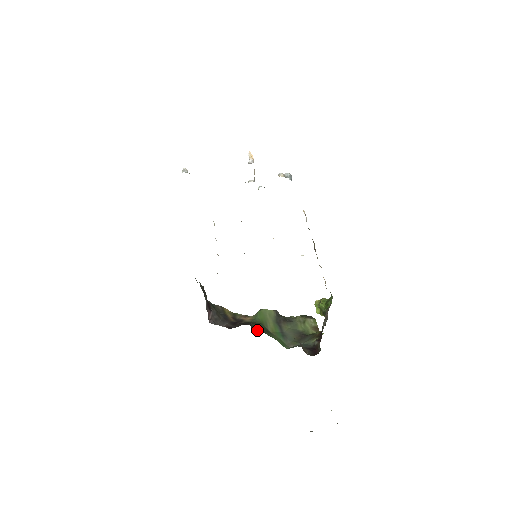
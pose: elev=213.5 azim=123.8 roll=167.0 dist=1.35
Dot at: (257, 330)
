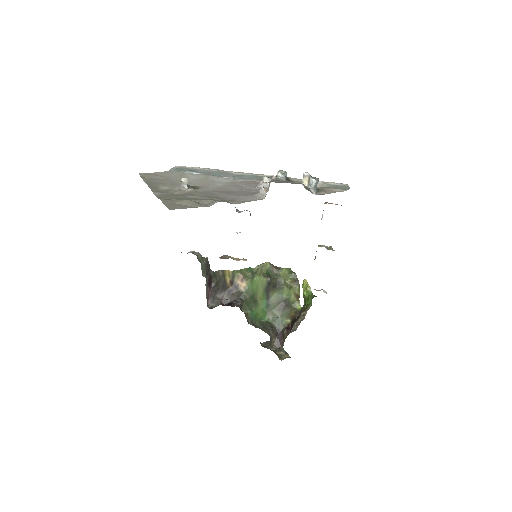
Dot at: (245, 309)
